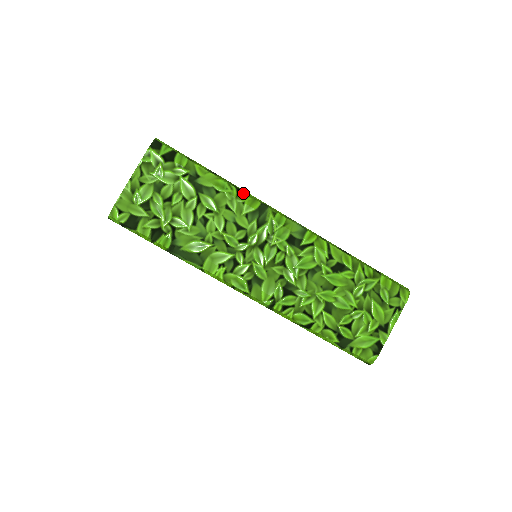
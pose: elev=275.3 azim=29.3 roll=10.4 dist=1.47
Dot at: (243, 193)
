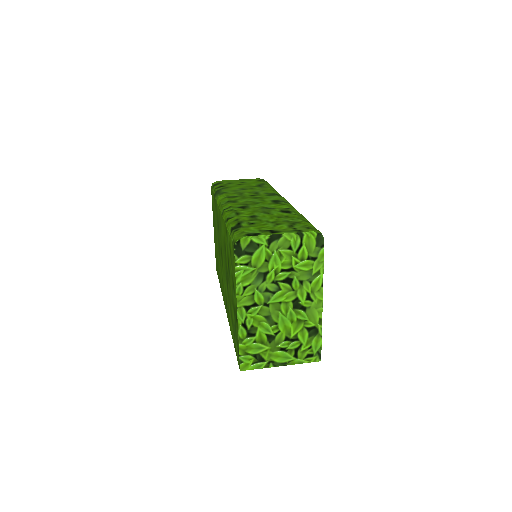
Dot at: (277, 192)
